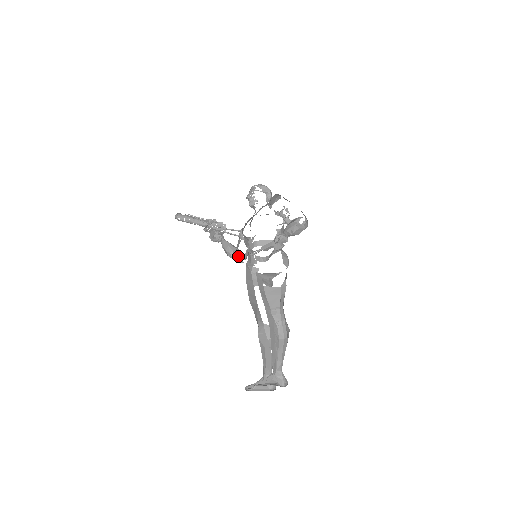
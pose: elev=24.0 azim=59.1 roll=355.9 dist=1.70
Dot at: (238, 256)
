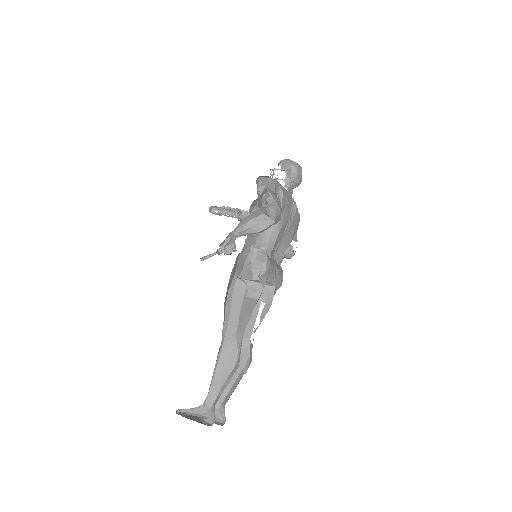
Dot at: occluded
